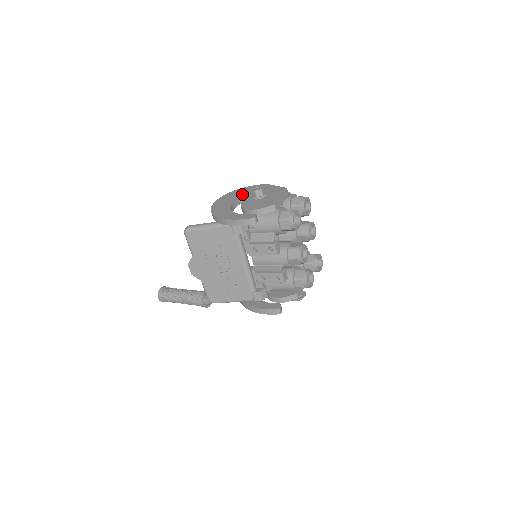
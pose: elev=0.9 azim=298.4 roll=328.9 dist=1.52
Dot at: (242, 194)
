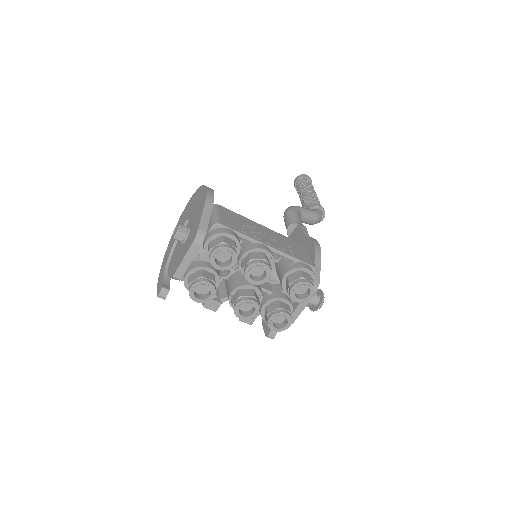
Dot at: (191, 210)
